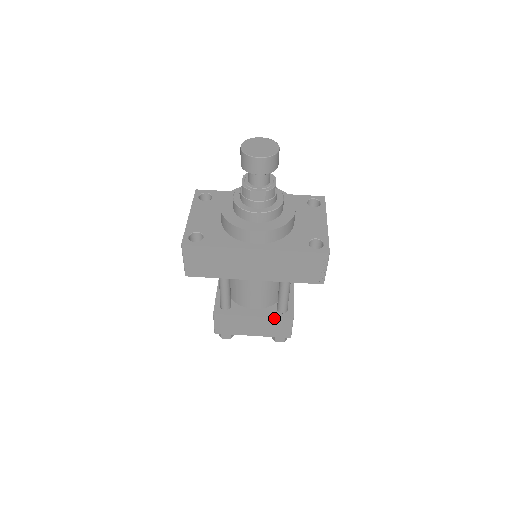
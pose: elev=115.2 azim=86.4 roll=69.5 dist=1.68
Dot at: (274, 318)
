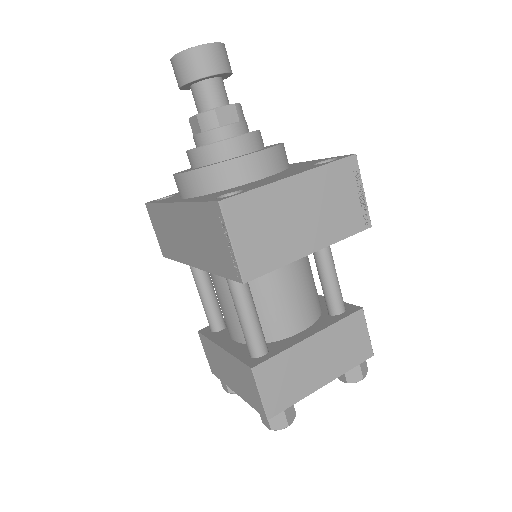
Dot at: (237, 359)
